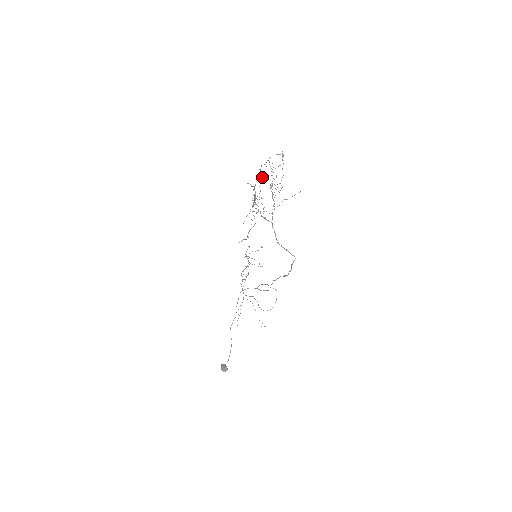
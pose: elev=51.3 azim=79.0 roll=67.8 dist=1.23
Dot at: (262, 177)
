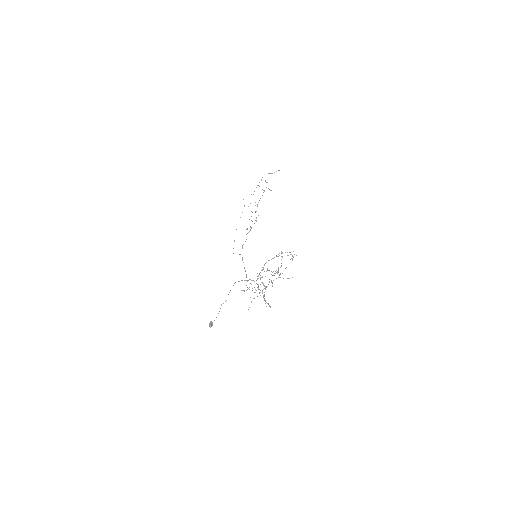
Dot at: occluded
